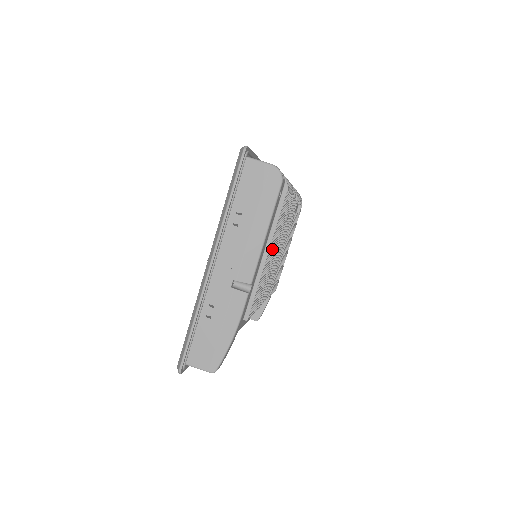
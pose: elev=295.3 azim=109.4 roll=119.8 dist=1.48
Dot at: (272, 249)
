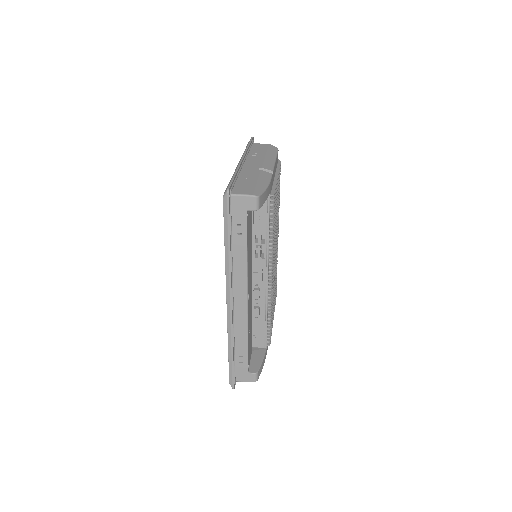
Dot at: (277, 193)
